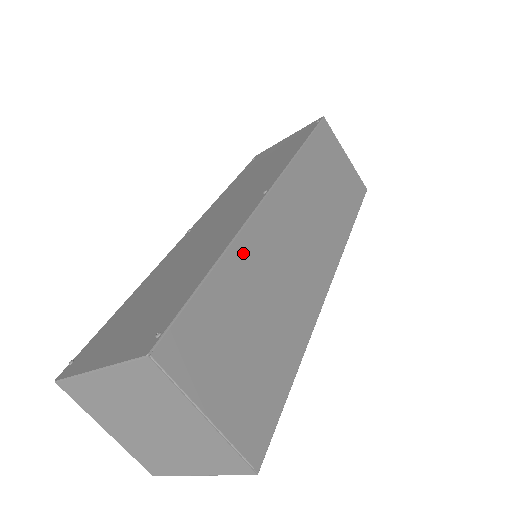
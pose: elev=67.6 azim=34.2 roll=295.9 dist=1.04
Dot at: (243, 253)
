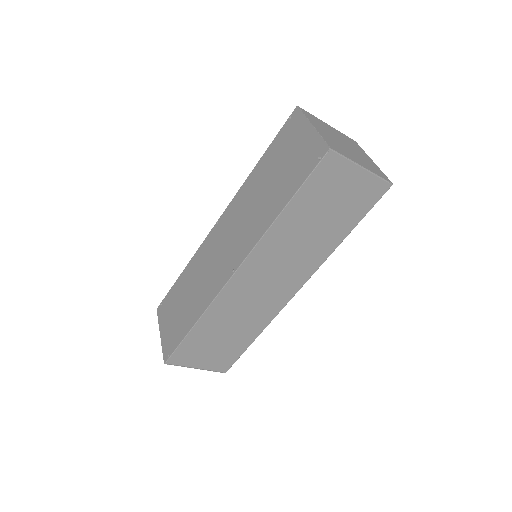
Dot at: (212, 314)
